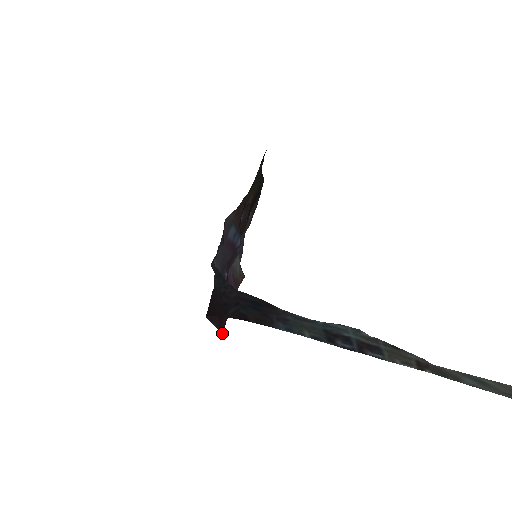
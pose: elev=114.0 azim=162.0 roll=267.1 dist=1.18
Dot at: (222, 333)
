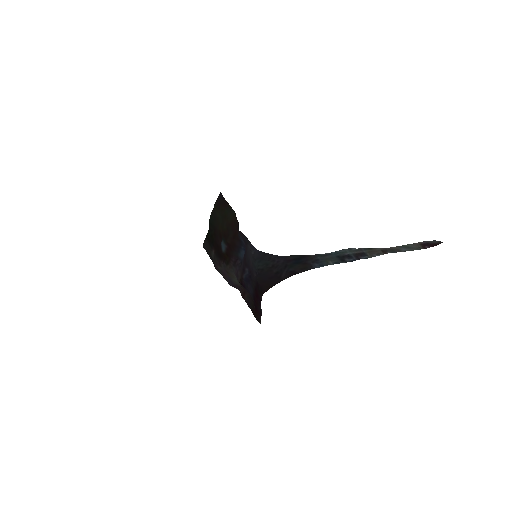
Dot at: occluded
